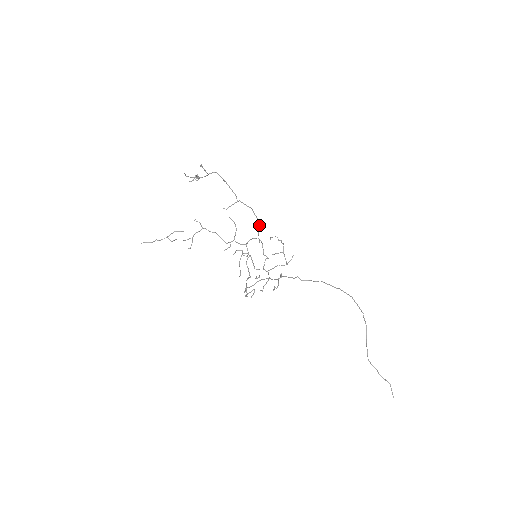
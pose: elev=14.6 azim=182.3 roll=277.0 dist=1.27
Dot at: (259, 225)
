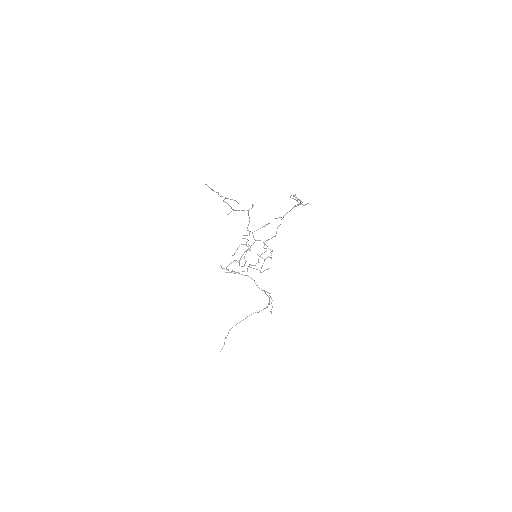
Dot at: occluded
